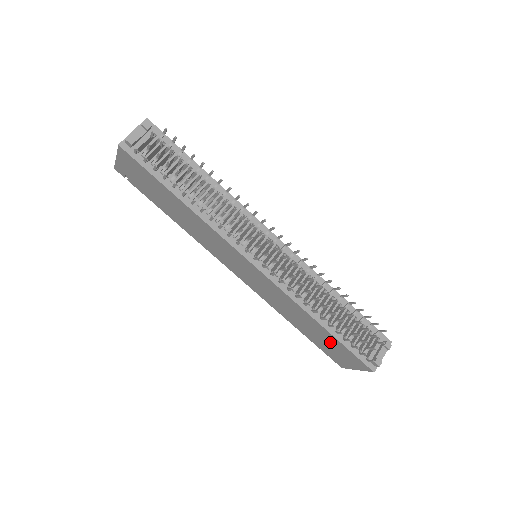
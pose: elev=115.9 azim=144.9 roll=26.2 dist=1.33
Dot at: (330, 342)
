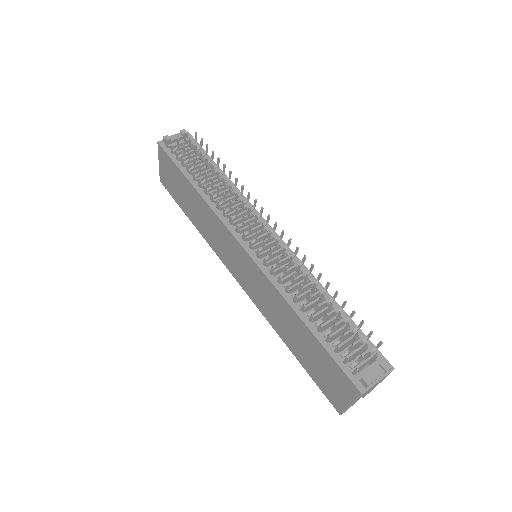
Dot at: (317, 355)
